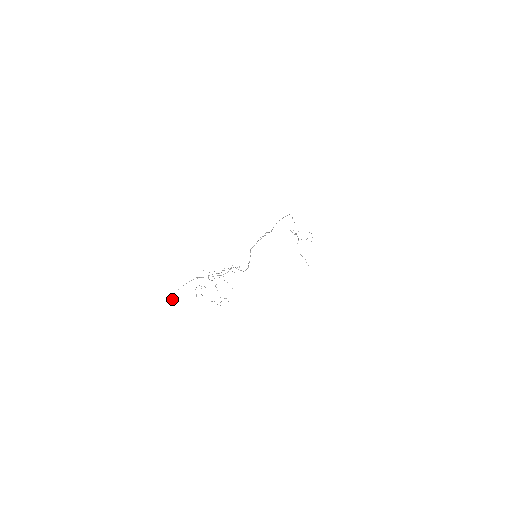
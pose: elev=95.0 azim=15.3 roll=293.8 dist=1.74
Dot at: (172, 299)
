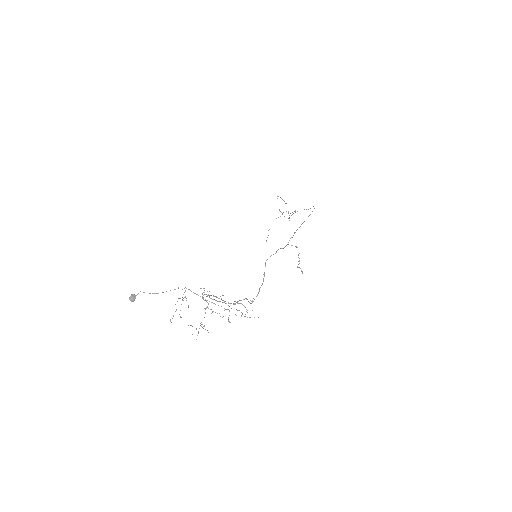
Dot at: (129, 299)
